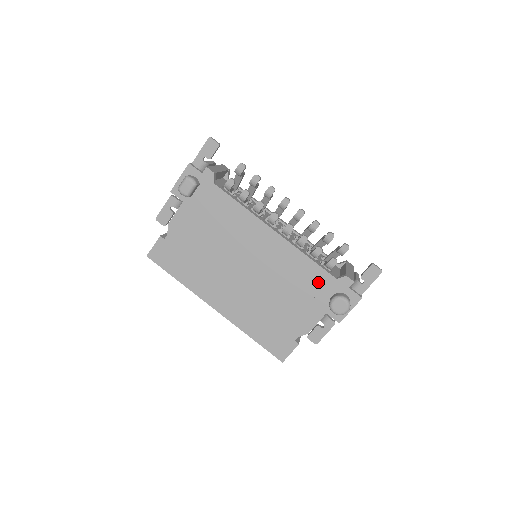
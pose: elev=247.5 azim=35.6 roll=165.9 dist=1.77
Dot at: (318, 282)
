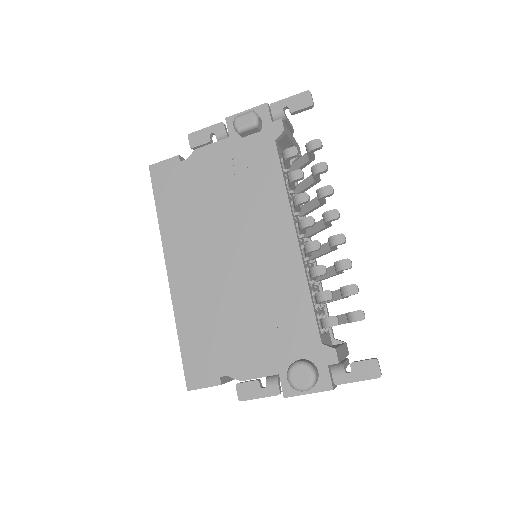
Dot at: (298, 331)
